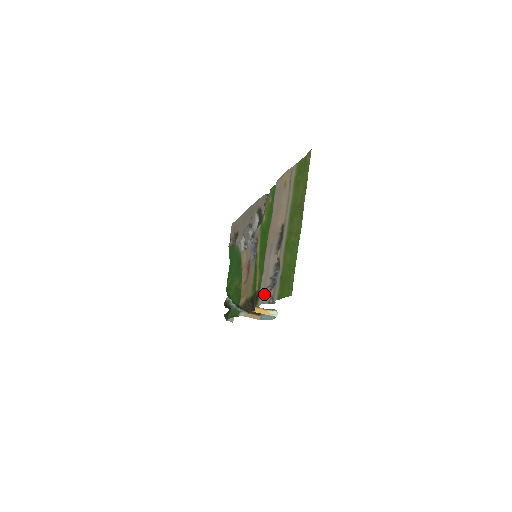
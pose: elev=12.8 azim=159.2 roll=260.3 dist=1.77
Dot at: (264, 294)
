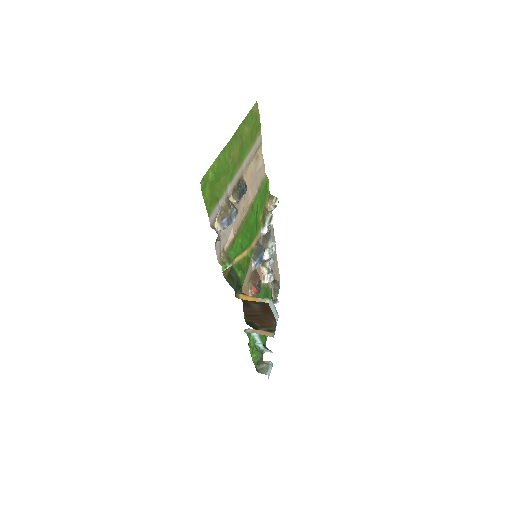
Dot at: (218, 241)
